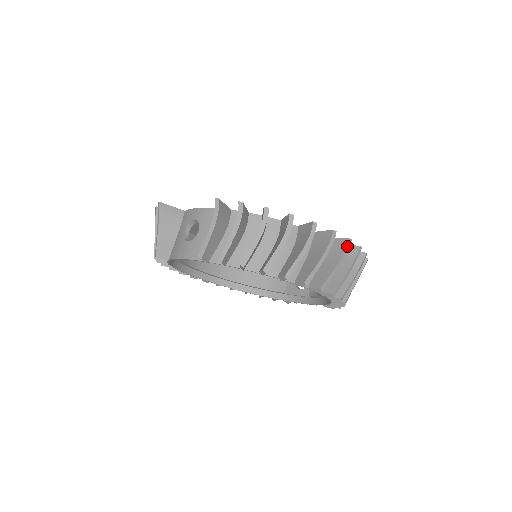
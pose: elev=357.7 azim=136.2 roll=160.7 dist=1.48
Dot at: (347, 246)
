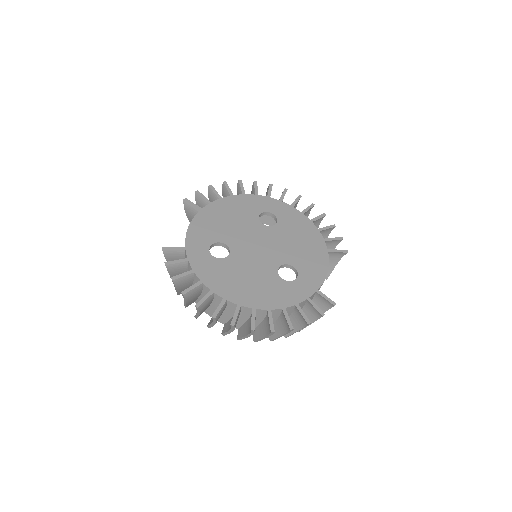
Dot at: (232, 327)
